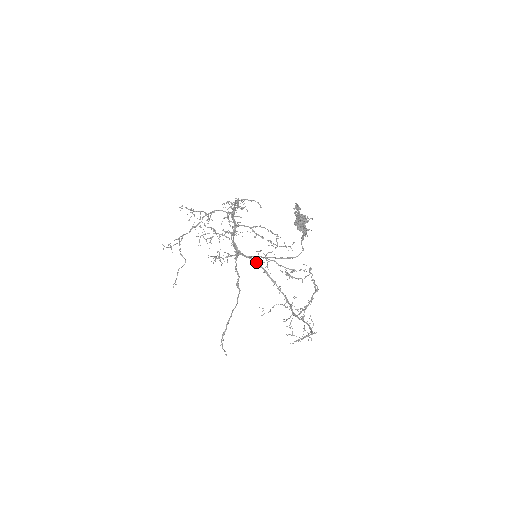
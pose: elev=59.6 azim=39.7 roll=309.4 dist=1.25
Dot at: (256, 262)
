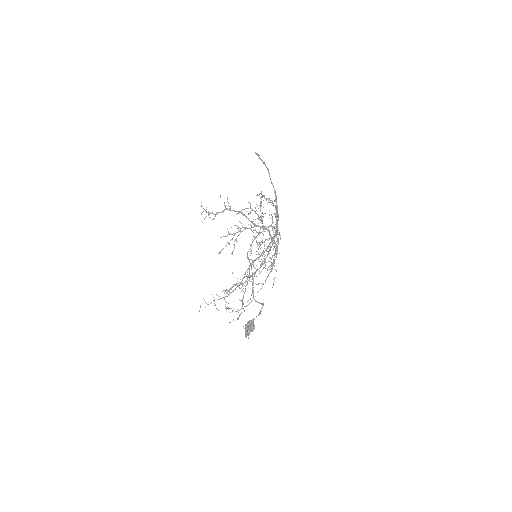
Dot at: (276, 229)
